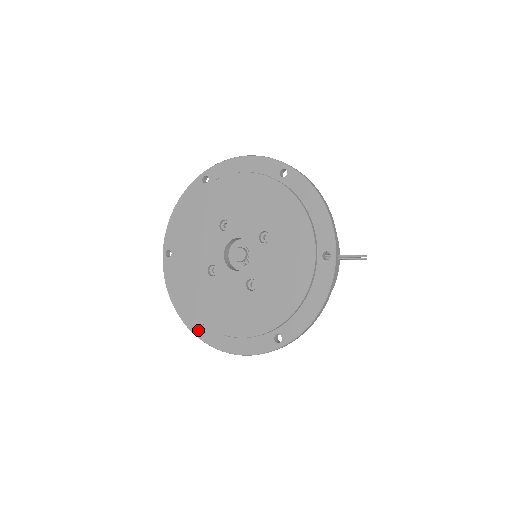
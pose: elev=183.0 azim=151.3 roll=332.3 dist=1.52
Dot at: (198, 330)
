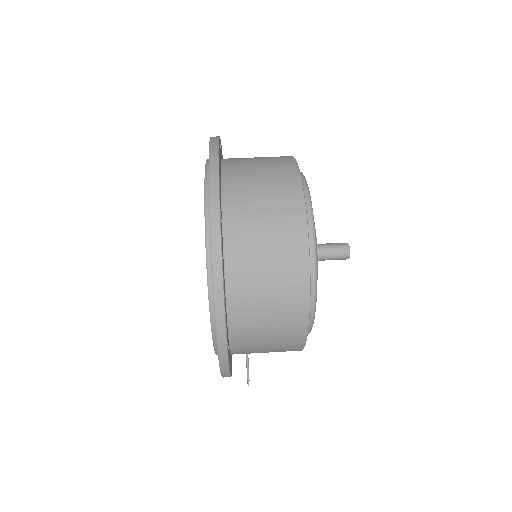
Dot at: occluded
